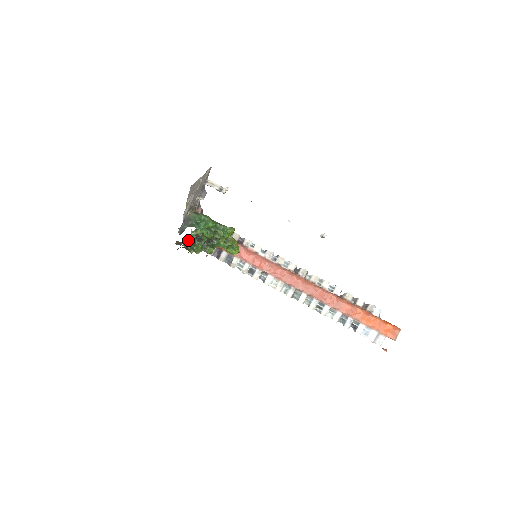
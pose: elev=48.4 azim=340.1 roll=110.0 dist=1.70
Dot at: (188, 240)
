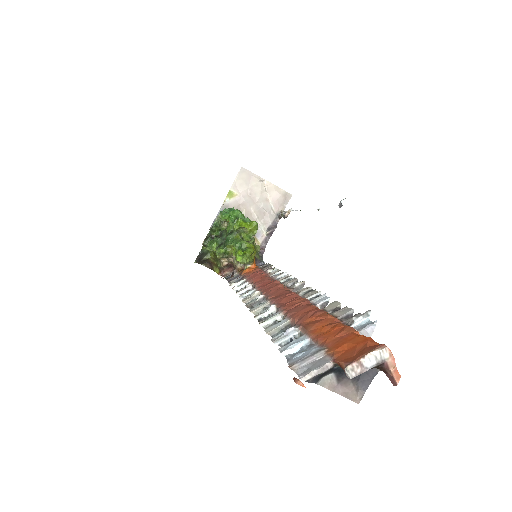
Dot at: occluded
